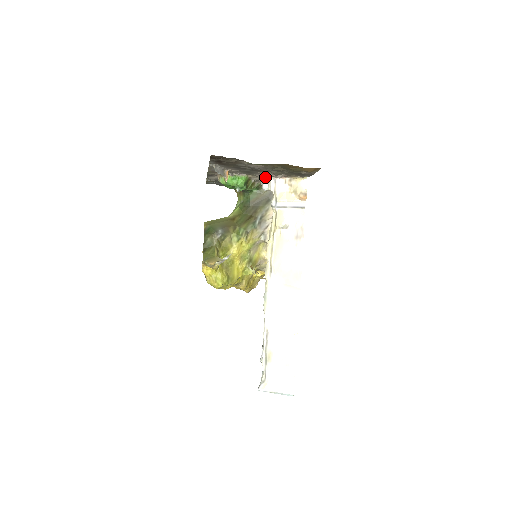
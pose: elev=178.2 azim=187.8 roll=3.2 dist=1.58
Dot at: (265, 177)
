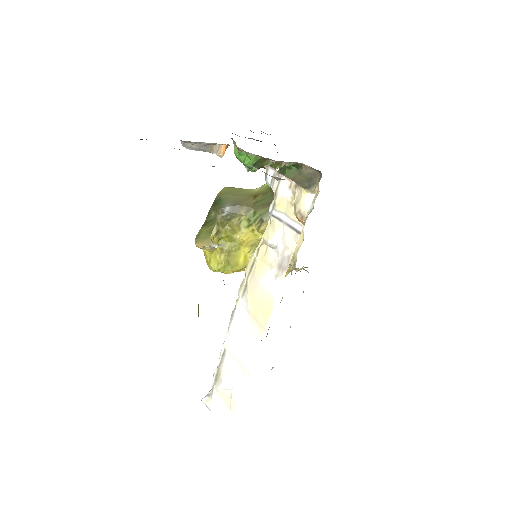
Dot at: (271, 168)
